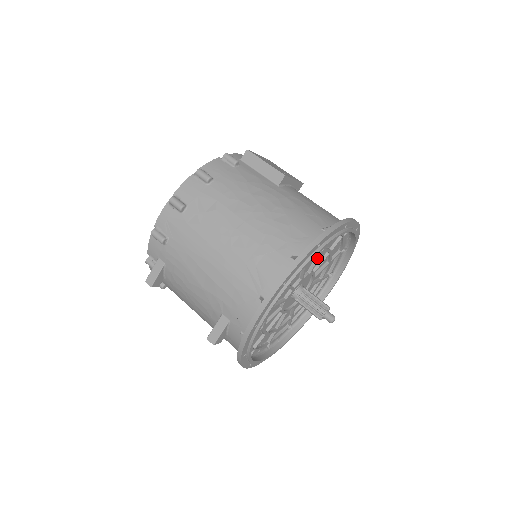
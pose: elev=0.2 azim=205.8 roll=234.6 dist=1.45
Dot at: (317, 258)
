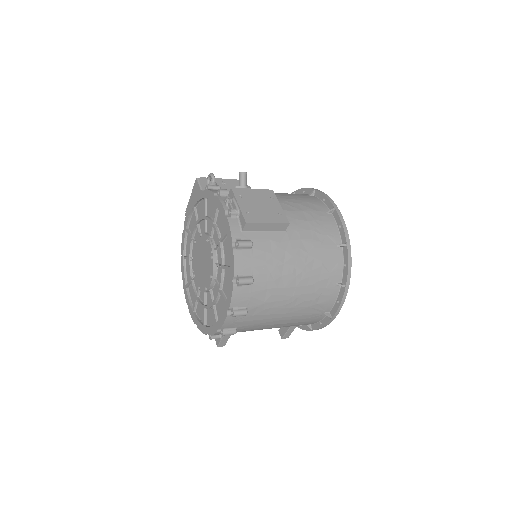
Dot at: occluded
